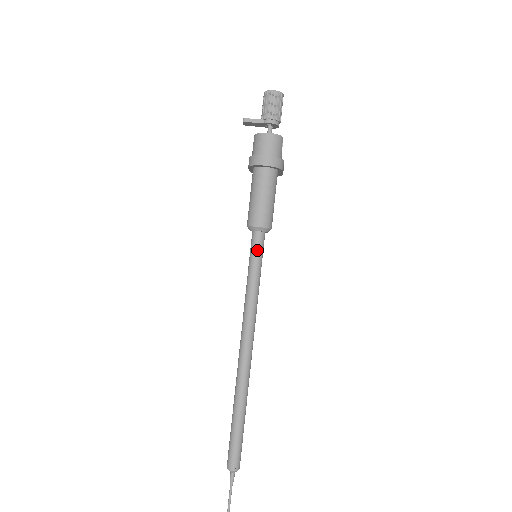
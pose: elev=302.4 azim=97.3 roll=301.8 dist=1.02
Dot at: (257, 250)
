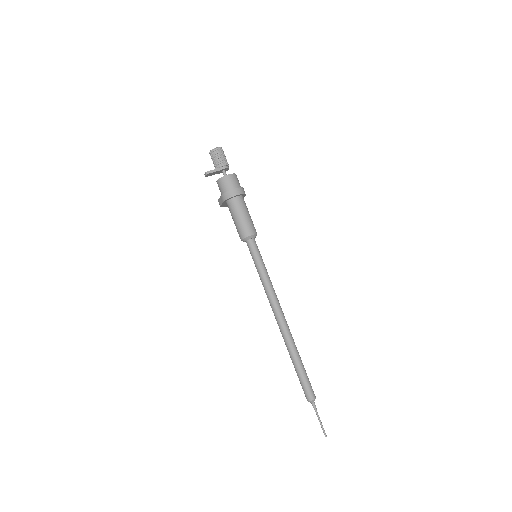
Dot at: (256, 251)
